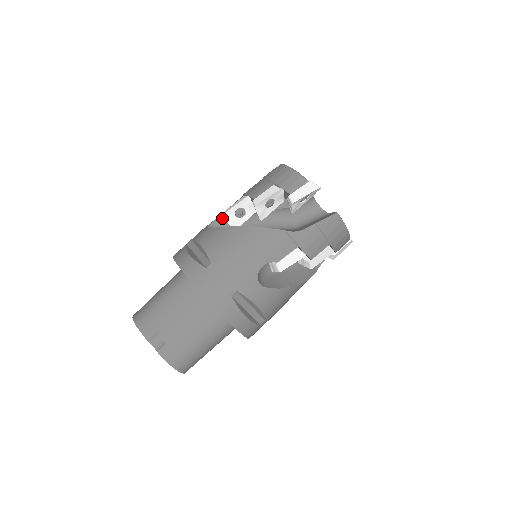
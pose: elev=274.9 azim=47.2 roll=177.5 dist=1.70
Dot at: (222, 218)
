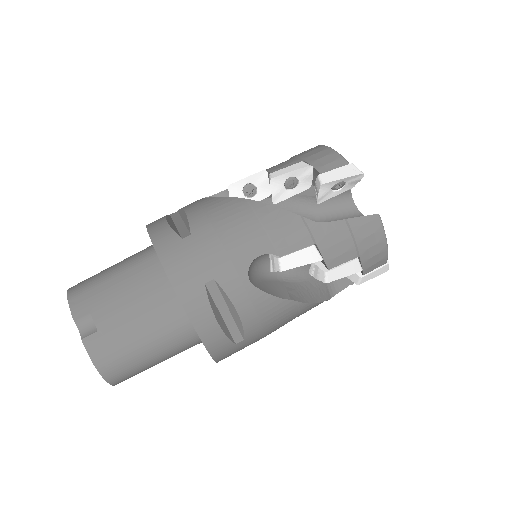
Dot at: (225, 194)
